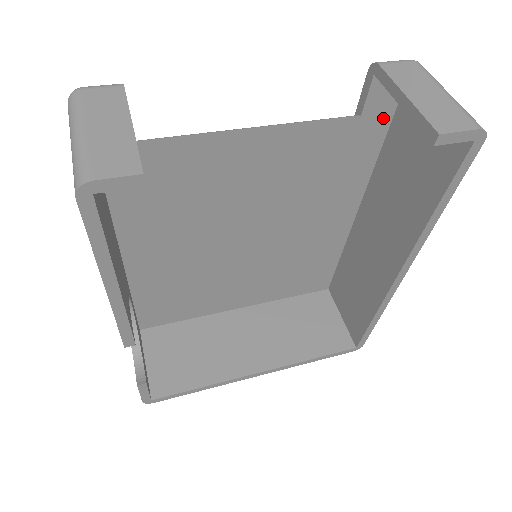
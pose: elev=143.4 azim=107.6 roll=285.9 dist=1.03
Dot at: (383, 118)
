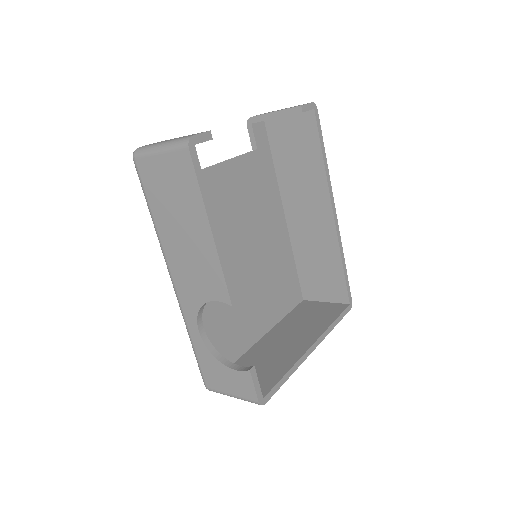
Dot at: (266, 149)
